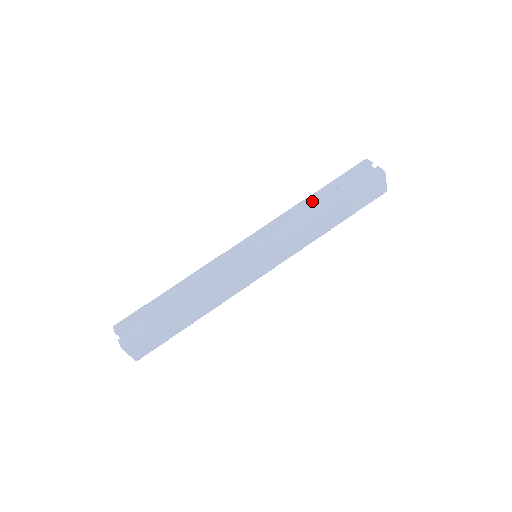
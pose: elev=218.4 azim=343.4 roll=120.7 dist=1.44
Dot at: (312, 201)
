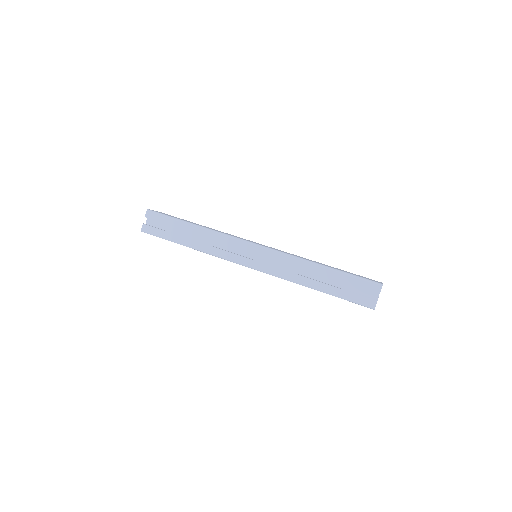
Dot at: (315, 271)
